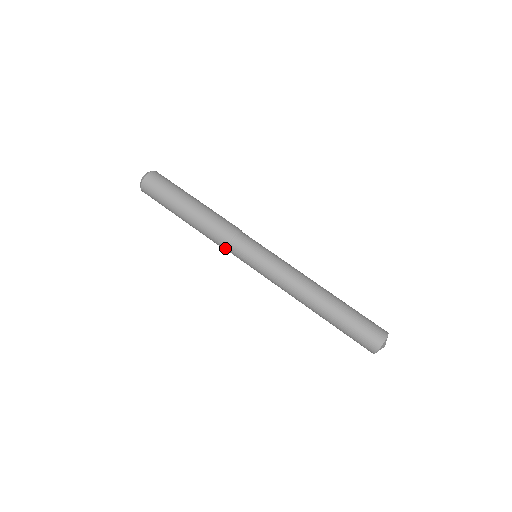
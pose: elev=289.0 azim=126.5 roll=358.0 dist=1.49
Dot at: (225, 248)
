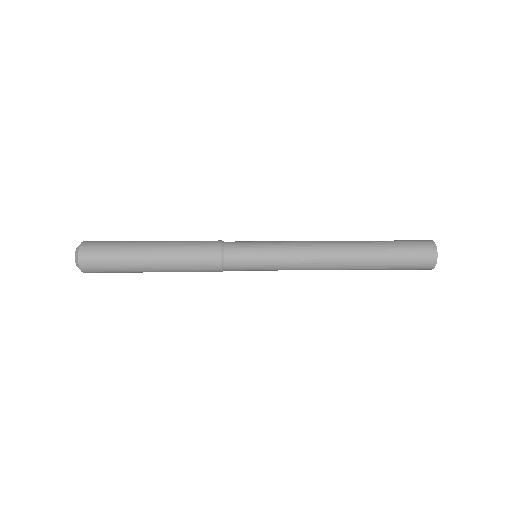
Dot at: (220, 248)
